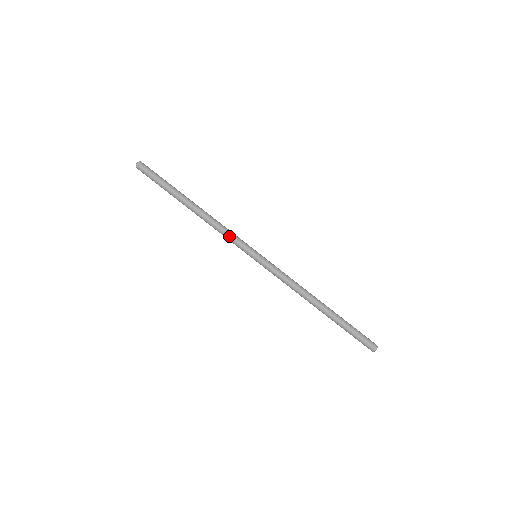
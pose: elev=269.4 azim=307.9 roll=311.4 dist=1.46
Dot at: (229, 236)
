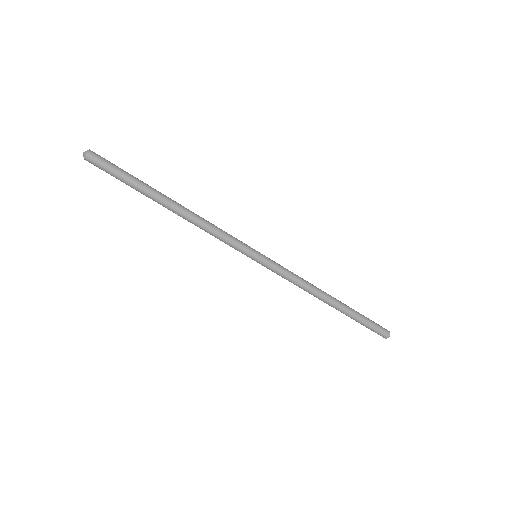
Dot at: (223, 236)
